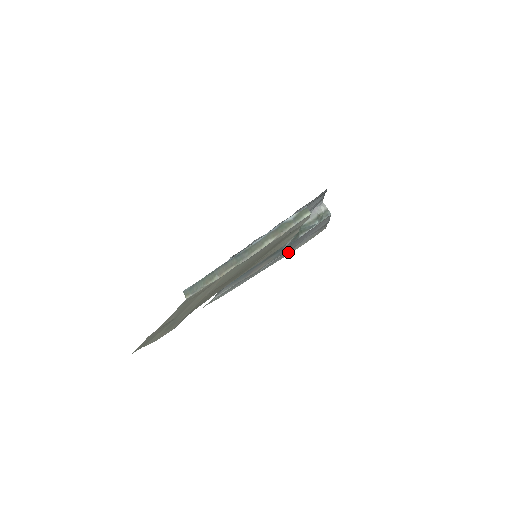
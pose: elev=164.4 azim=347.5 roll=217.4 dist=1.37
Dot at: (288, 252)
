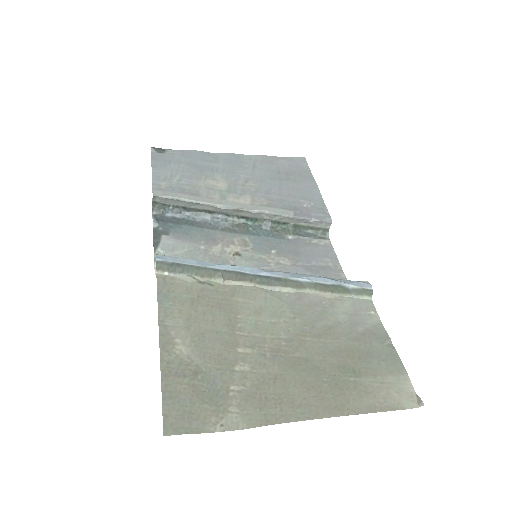
Dot at: occluded
